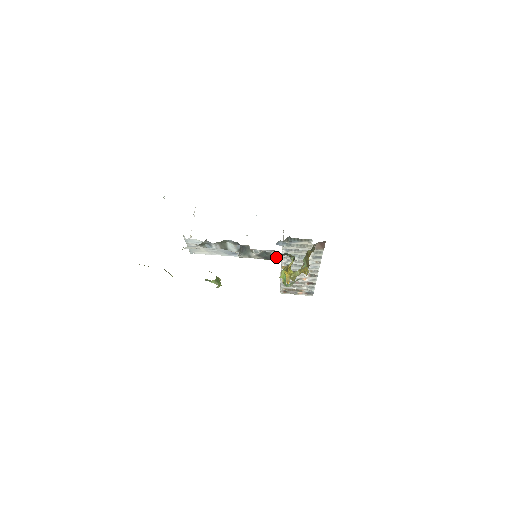
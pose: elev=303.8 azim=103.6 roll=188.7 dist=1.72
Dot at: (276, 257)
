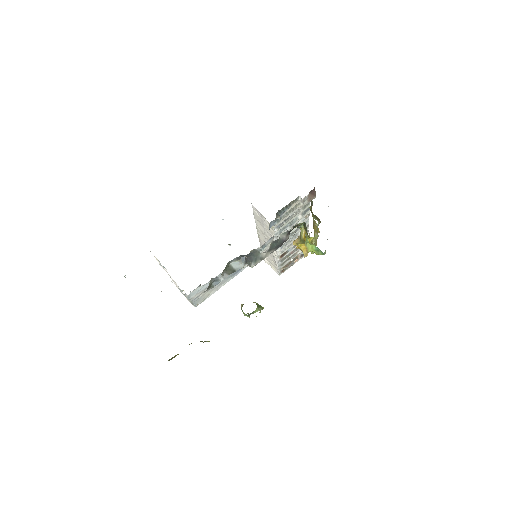
Dot at: (286, 238)
